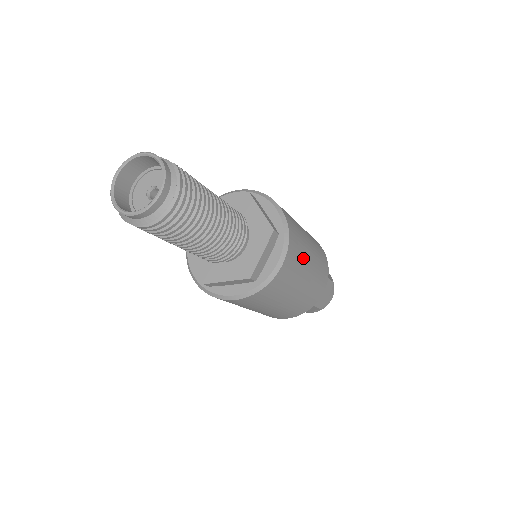
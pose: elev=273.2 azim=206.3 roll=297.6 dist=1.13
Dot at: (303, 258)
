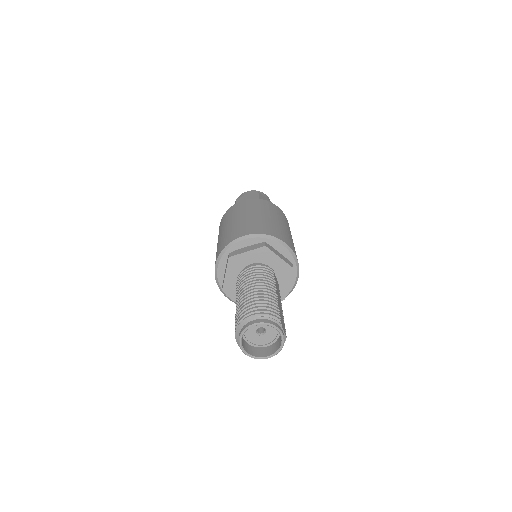
Dot at: occluded
